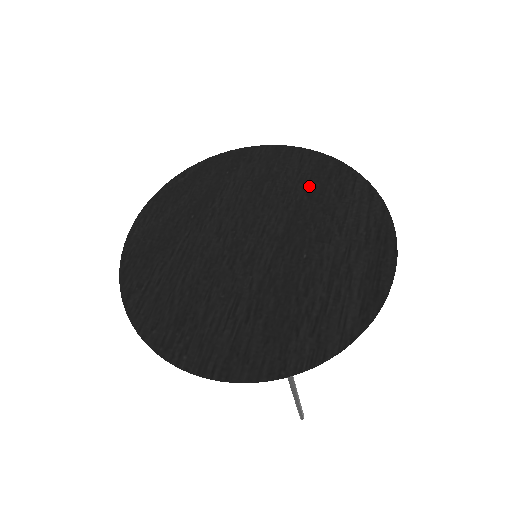
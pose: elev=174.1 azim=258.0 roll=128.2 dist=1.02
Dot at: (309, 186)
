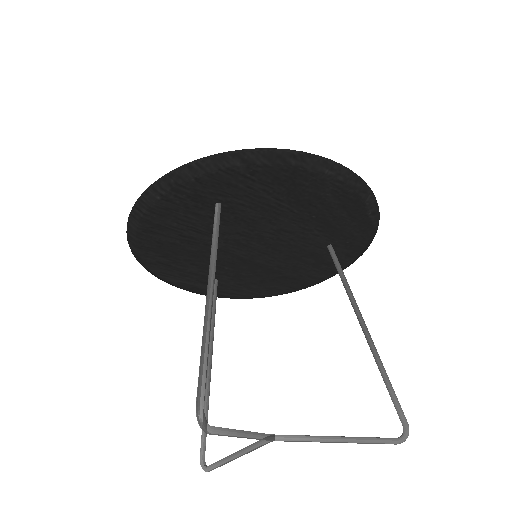
Dot at: occluded
